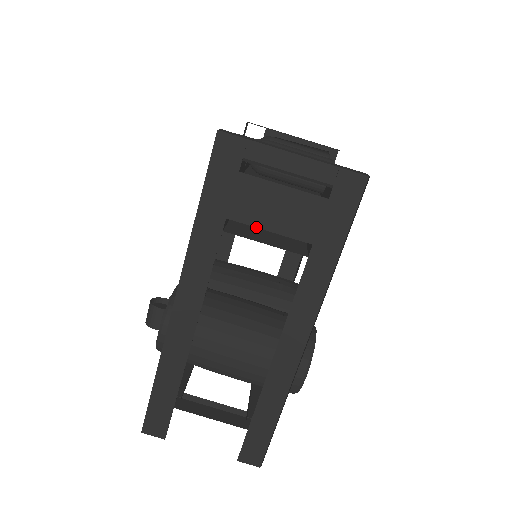
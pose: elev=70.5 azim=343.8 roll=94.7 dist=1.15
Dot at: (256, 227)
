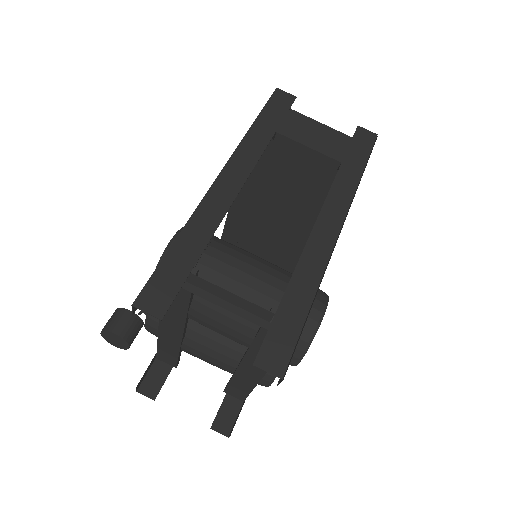
Dot at: (298, 142)
